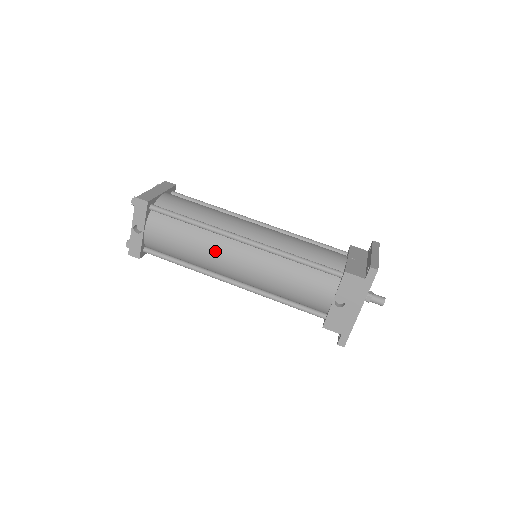
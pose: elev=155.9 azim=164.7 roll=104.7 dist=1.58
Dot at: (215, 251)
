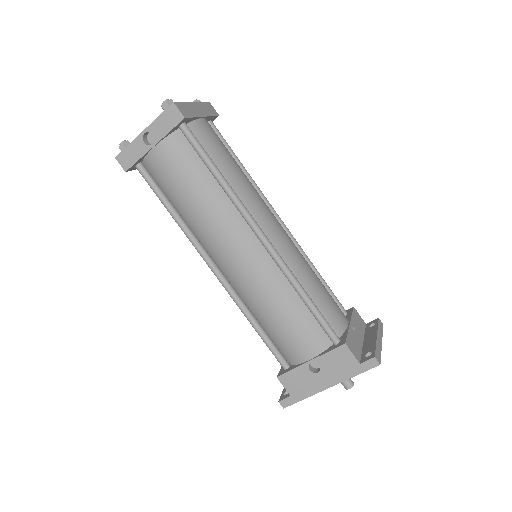
Dot at: (222, 226)
